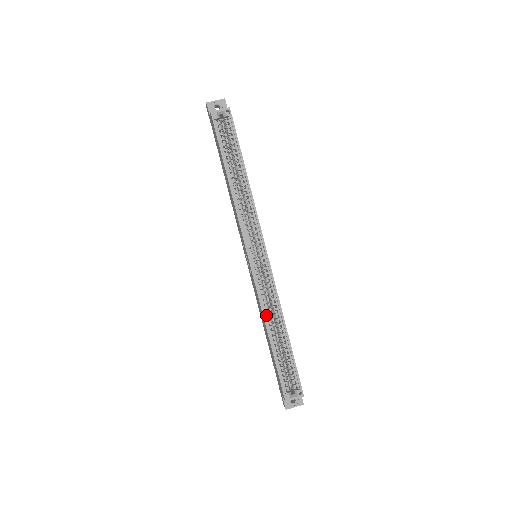
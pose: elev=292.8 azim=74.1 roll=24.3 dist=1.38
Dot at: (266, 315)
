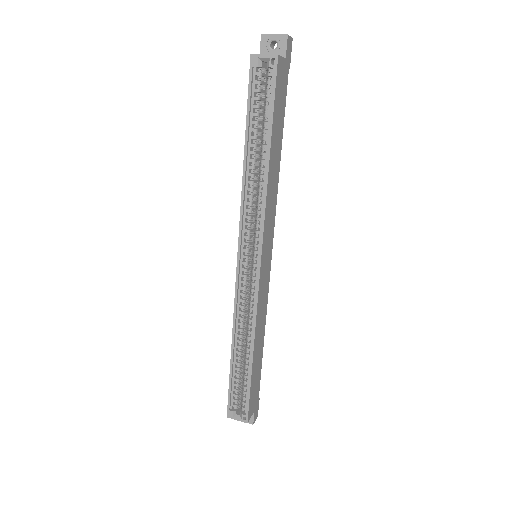
Dot at: (237, 327)
